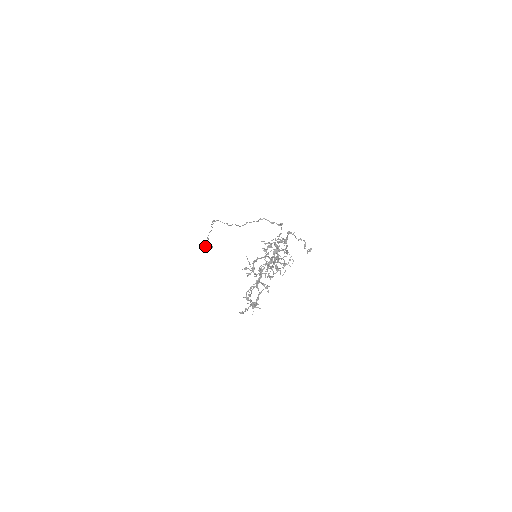
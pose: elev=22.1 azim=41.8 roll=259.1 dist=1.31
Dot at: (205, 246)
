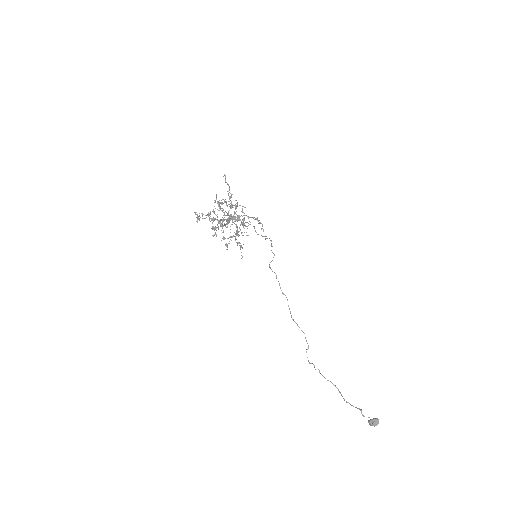
Dot at: occluded
